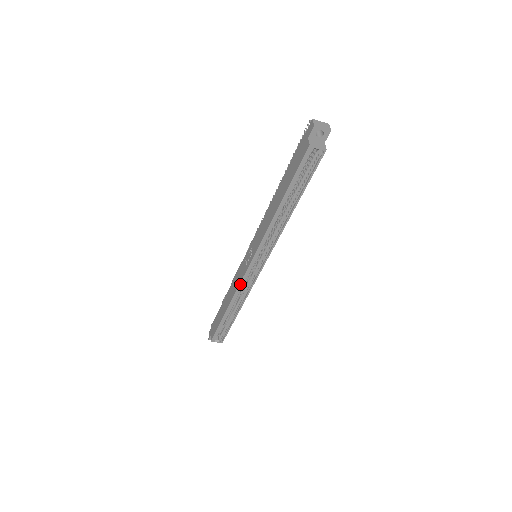
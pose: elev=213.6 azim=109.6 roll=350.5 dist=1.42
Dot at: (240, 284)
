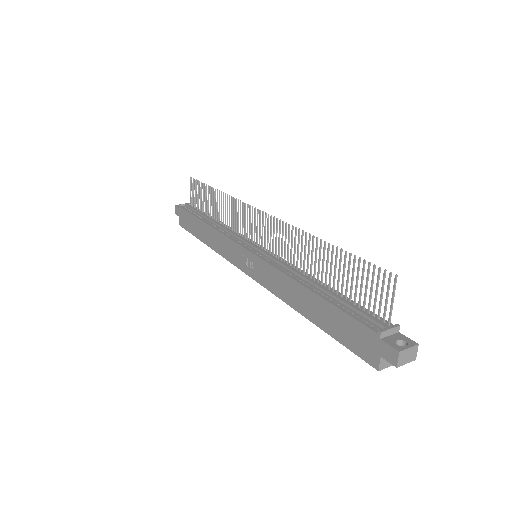
Dot at: (230, 261)
